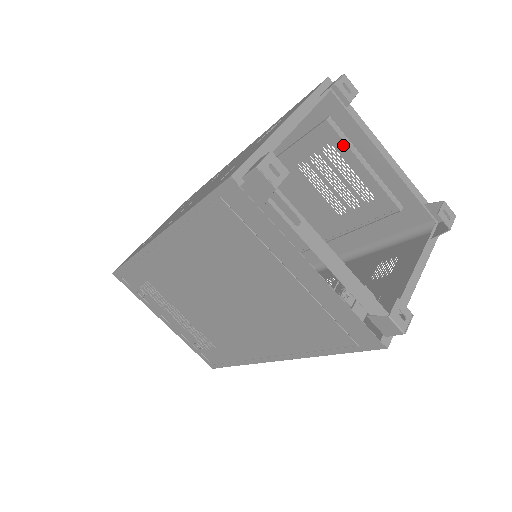
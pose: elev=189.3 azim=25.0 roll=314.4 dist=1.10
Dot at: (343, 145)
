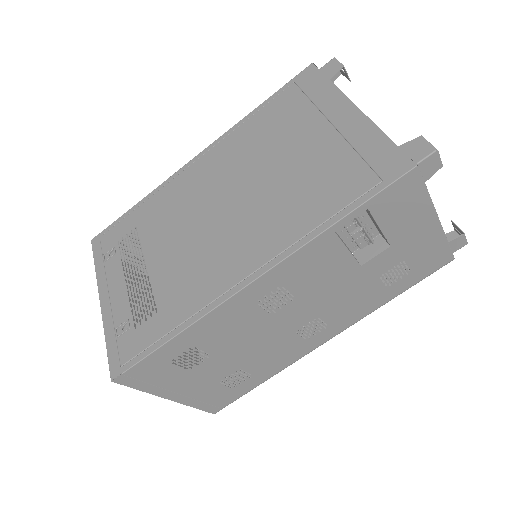
Dot at: occluded
